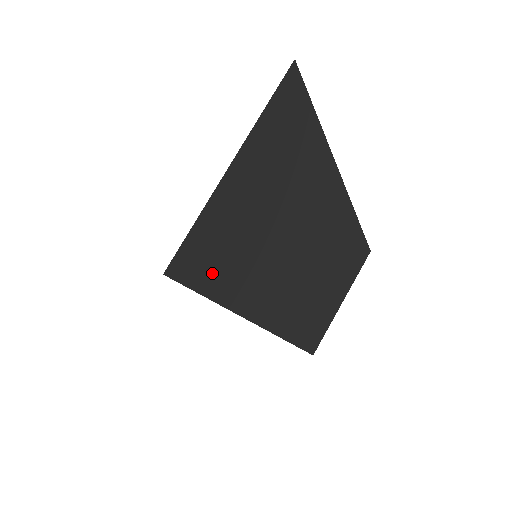
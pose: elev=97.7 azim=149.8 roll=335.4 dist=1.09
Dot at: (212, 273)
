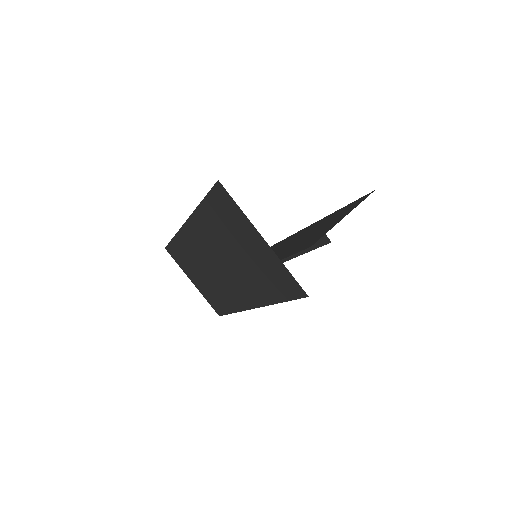
Dot at: occluded
